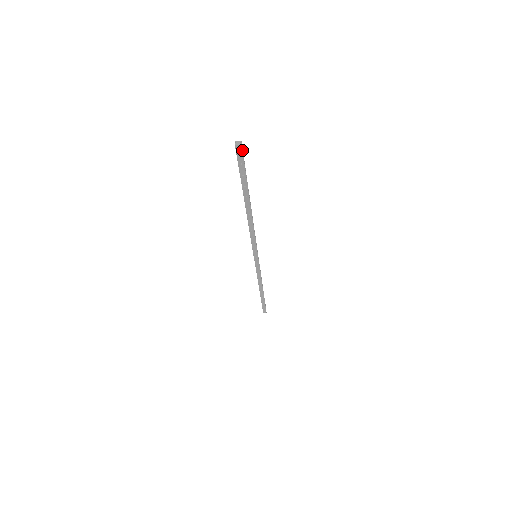
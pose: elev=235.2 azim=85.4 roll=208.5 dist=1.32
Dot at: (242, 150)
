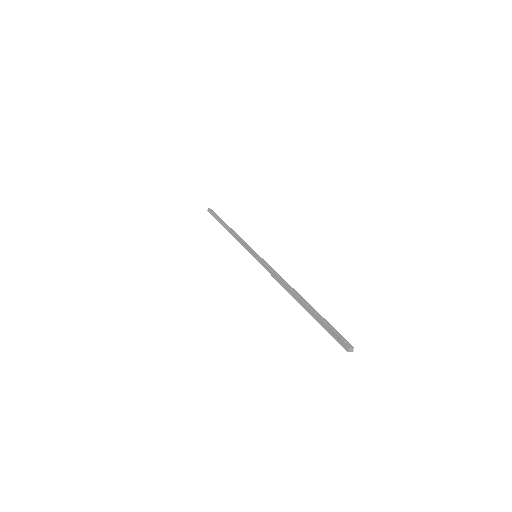
Dot at: (348, 346)
